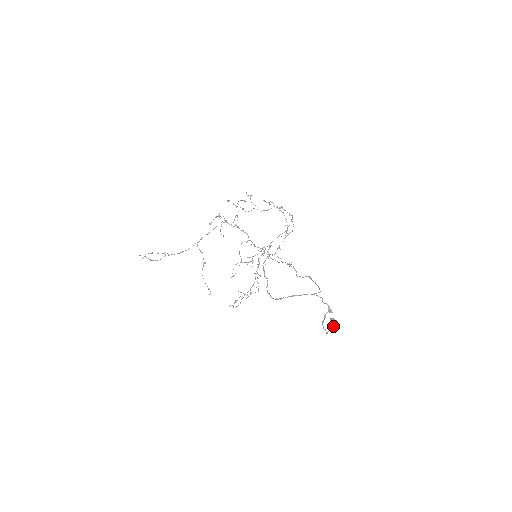
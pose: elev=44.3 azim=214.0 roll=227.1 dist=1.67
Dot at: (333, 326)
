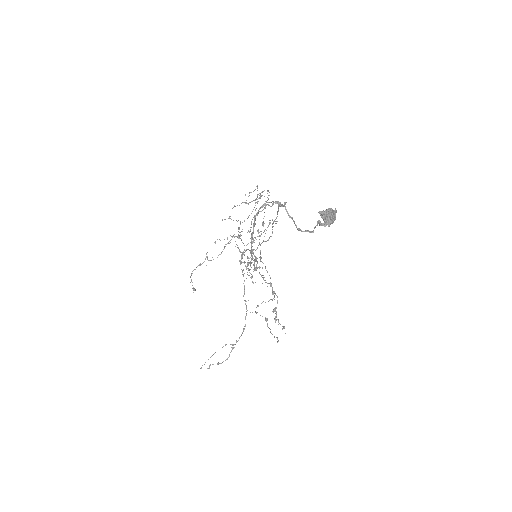
Dot at: (328, 219)
